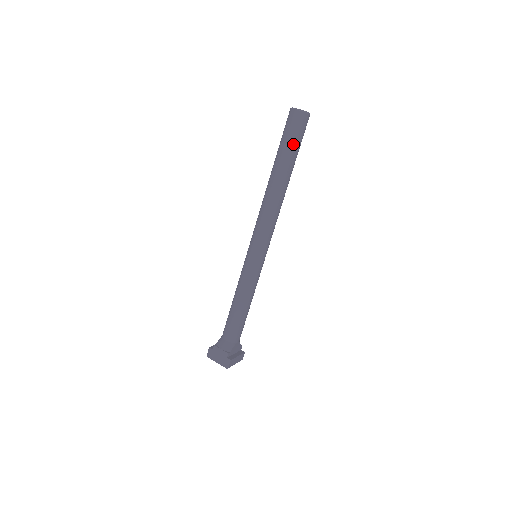
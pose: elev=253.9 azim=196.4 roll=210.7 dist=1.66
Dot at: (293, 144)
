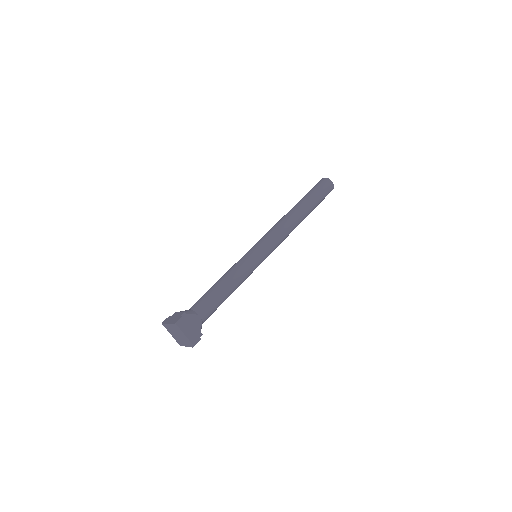
Dot at: (315, 191)
